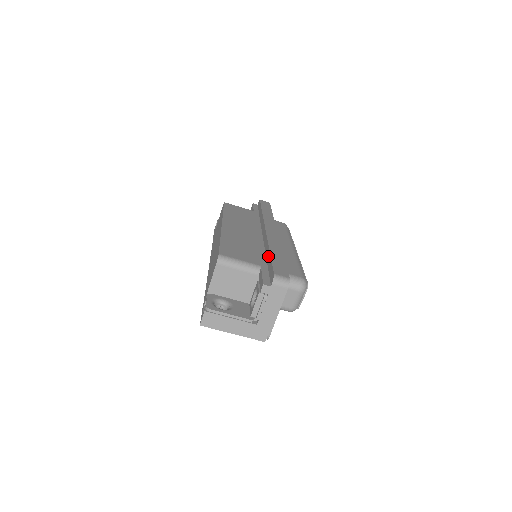
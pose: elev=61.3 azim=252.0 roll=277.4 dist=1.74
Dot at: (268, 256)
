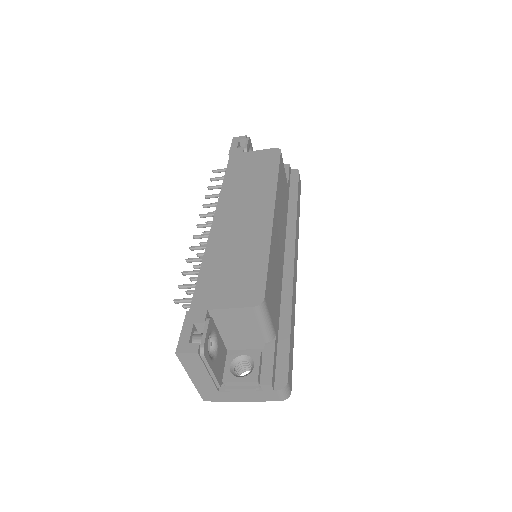
Dot at: (286, 321)
